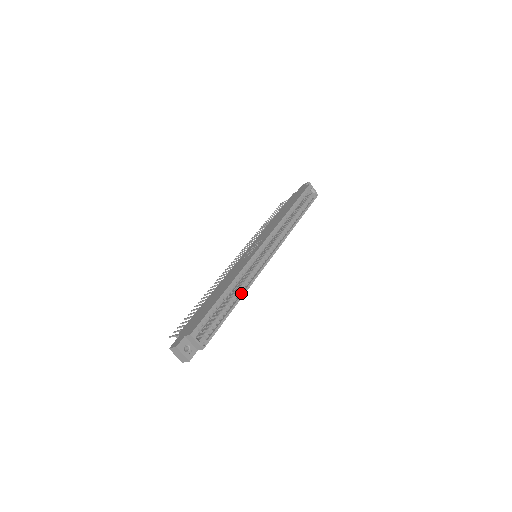
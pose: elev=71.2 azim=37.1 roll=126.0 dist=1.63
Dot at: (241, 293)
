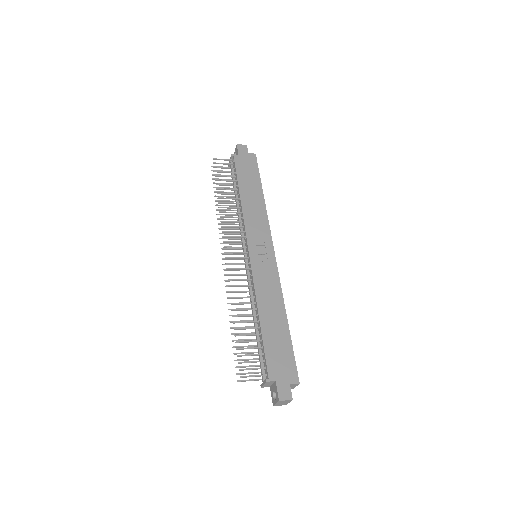
Dot at: occluded
